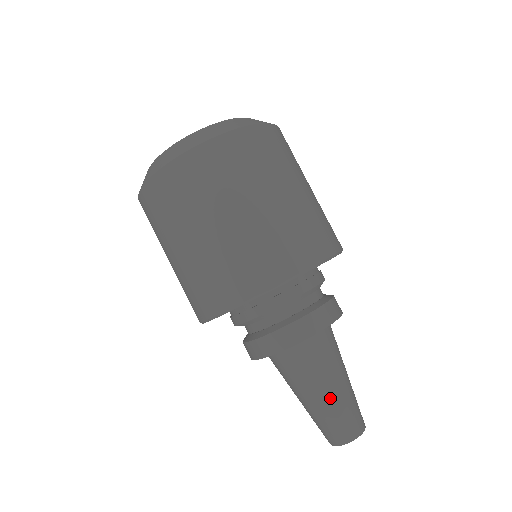
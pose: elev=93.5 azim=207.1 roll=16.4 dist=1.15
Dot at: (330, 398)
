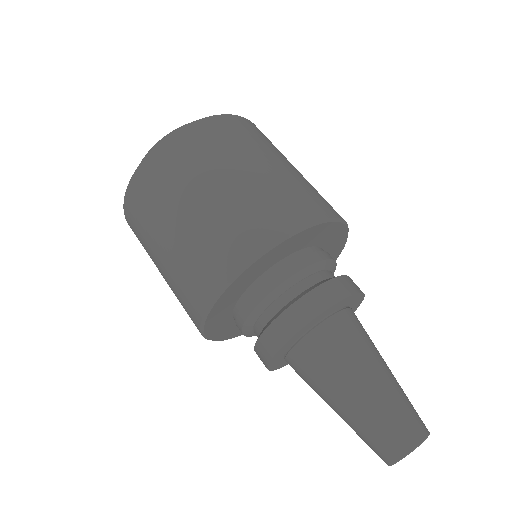
Dot at: (353, 405)
